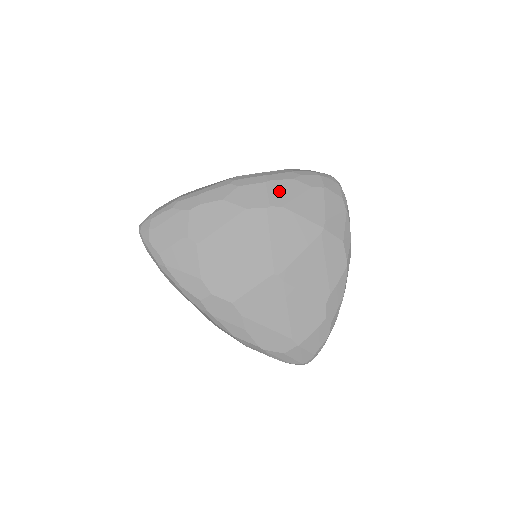
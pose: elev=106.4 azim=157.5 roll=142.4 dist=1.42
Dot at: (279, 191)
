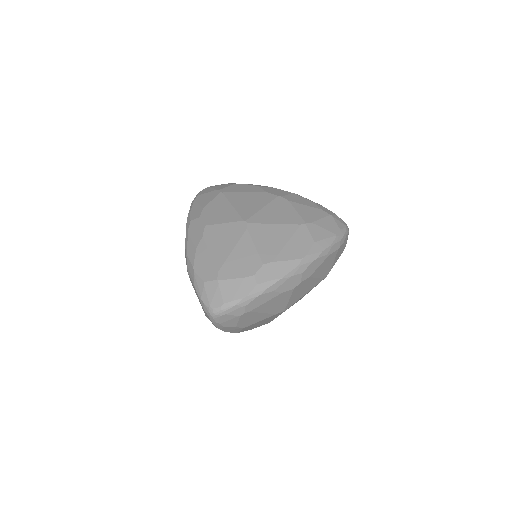
Dot at: (296, 198)
